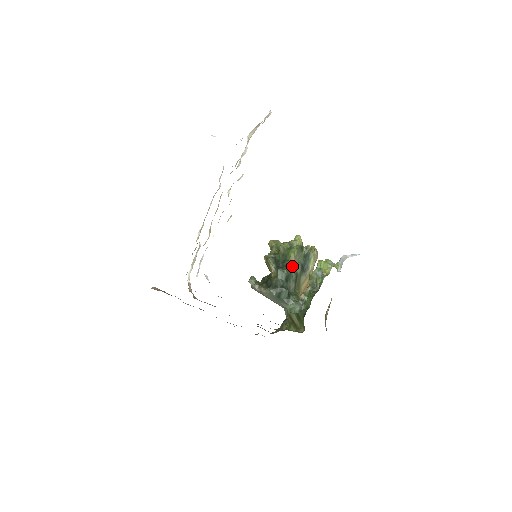
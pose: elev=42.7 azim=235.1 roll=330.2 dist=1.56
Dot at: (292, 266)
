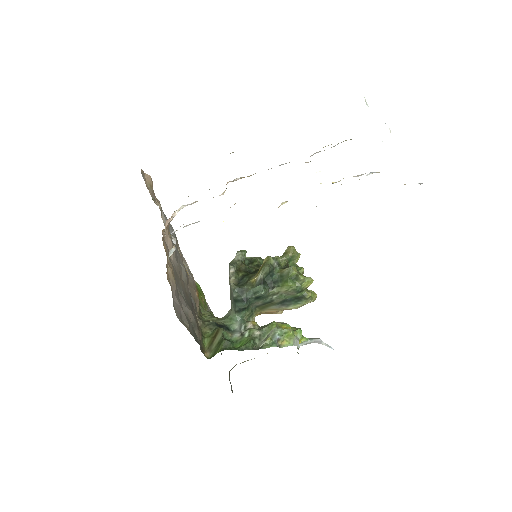
Dot at: (276, 293)
